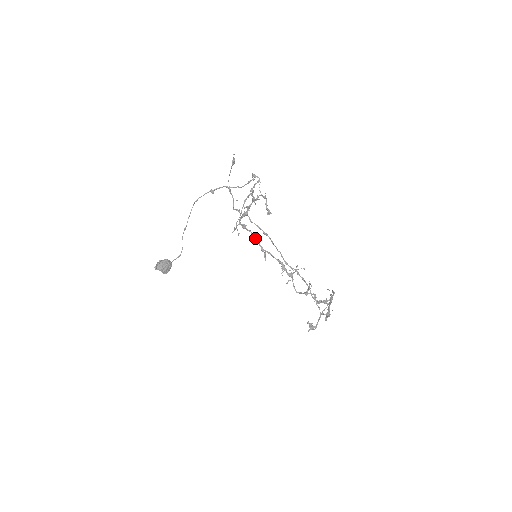
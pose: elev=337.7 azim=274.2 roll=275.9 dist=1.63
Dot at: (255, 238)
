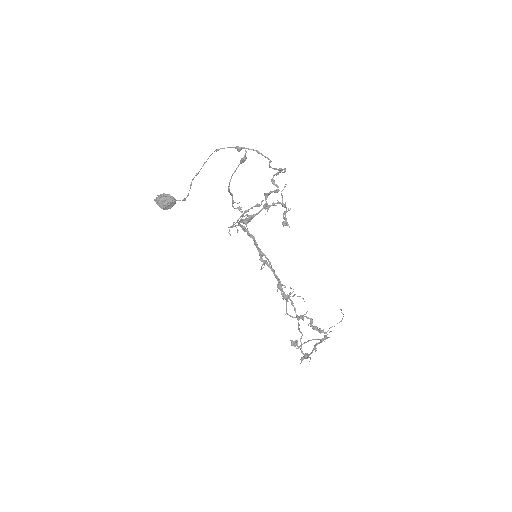
Dot at: (255, 245)
